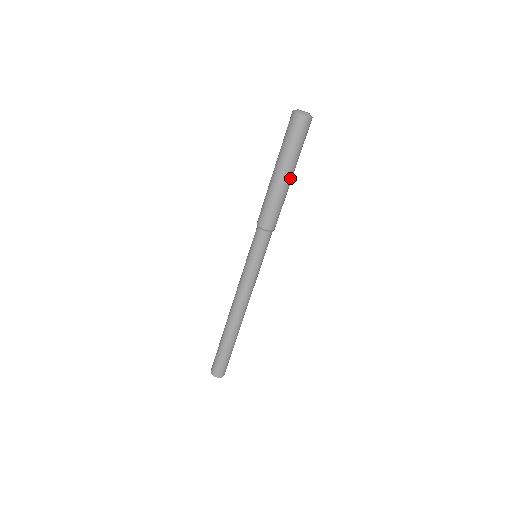
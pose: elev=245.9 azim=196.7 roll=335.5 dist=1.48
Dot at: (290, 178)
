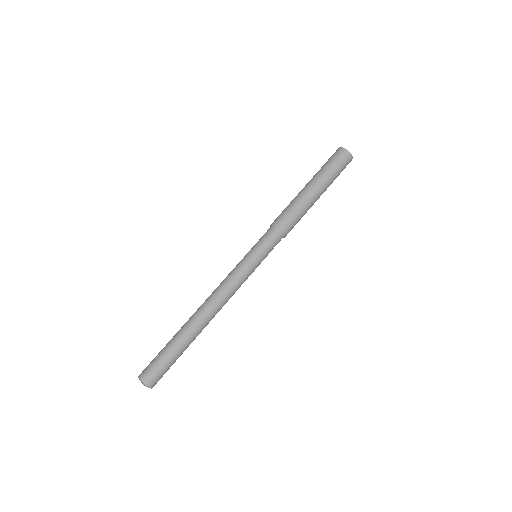
Dot at: (319, 197)
